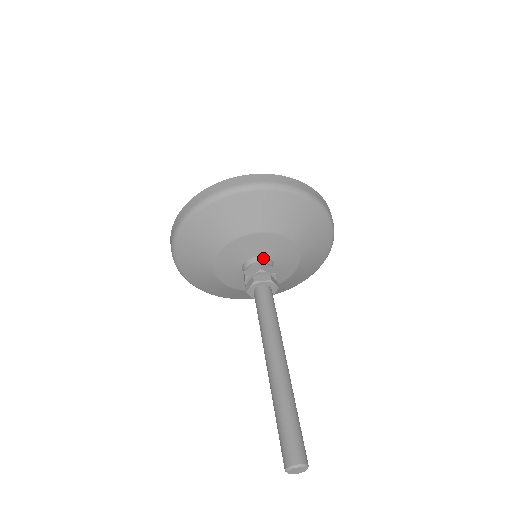
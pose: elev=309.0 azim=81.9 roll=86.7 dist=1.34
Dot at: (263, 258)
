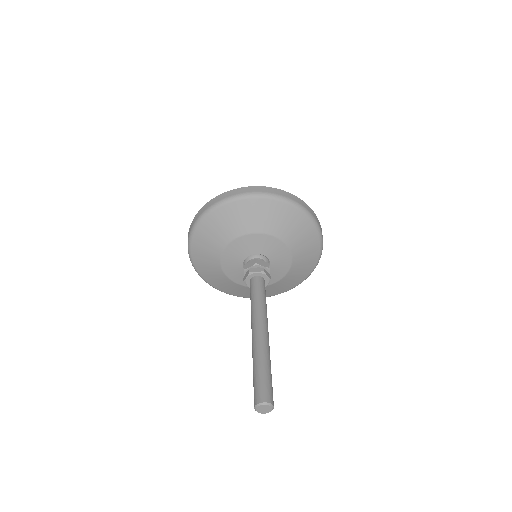
Dot at: (260, 256)
